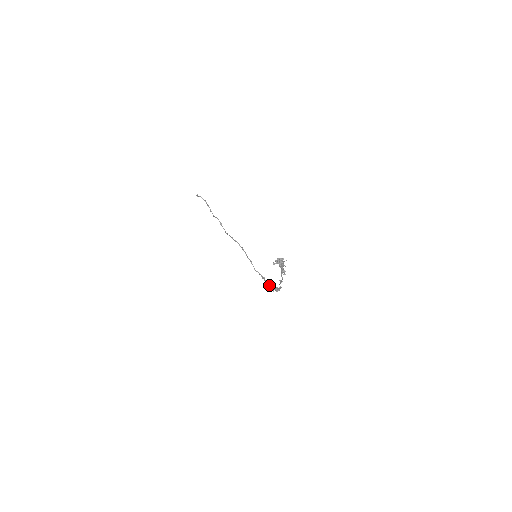
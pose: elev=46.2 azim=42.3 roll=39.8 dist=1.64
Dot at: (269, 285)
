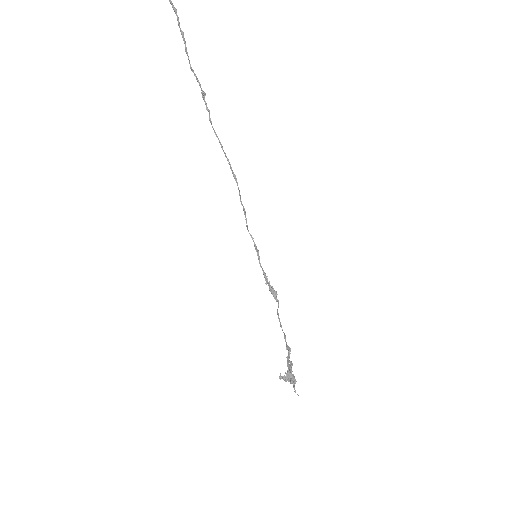
Dot at: occluded
